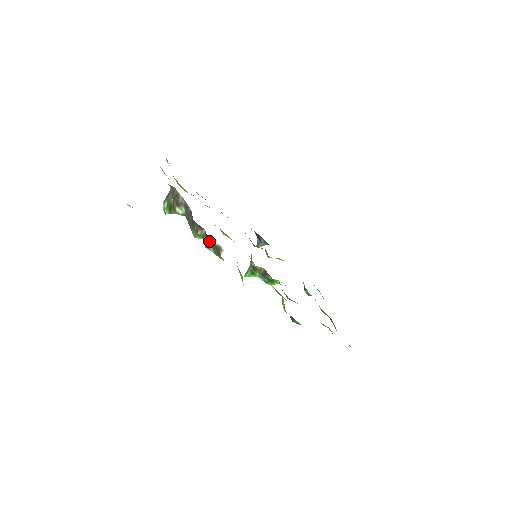
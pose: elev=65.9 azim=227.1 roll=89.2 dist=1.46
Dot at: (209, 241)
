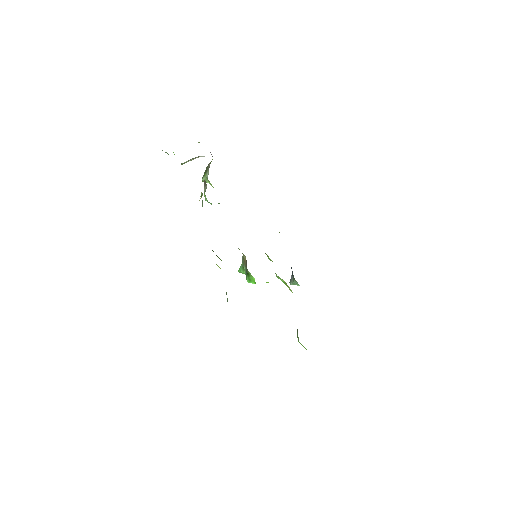
Dot at: occluded
